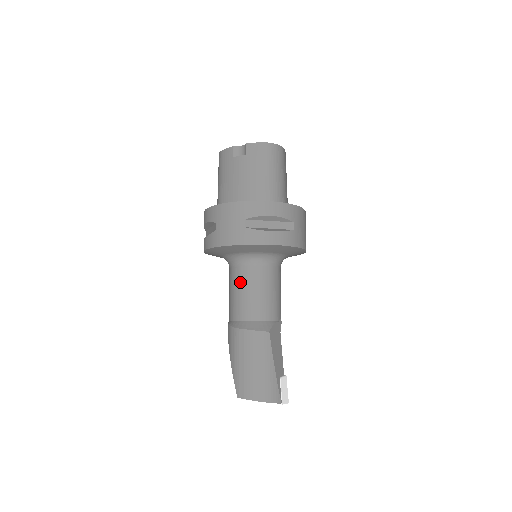
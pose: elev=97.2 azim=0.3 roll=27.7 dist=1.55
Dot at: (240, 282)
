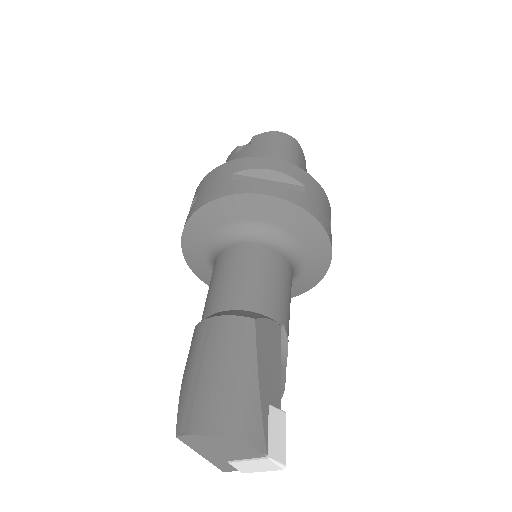
Dot at: (221, 266)
